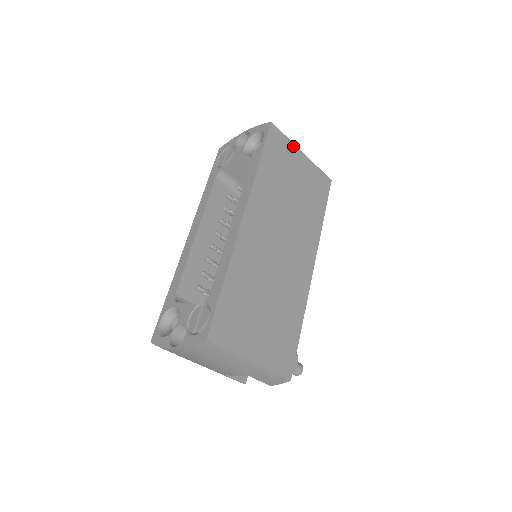
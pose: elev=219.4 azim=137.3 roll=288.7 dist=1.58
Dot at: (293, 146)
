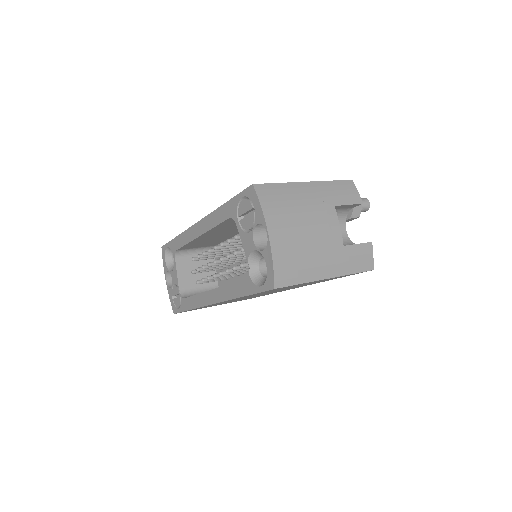
Dot at: (309, 282)
